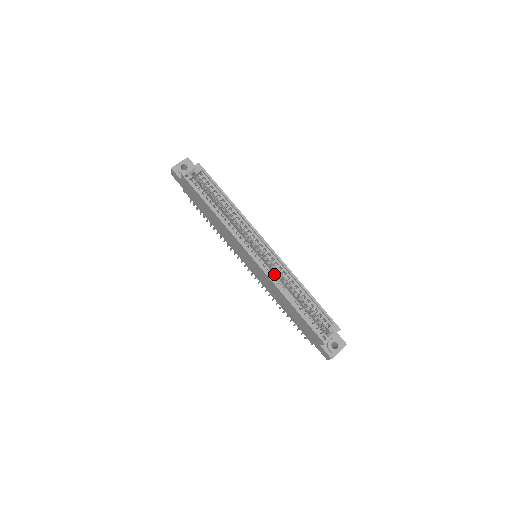
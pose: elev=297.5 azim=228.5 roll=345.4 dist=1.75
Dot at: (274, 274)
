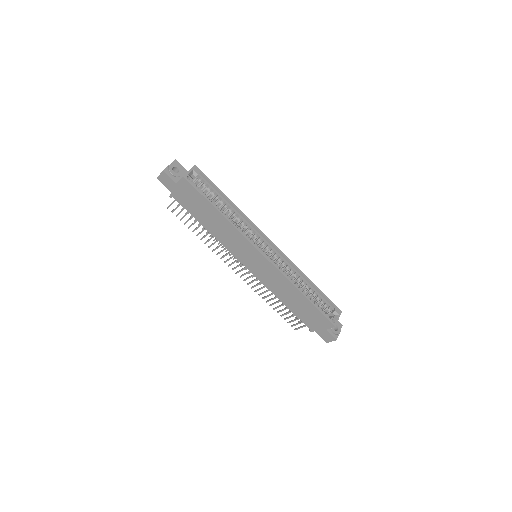
Dot at: occluded
